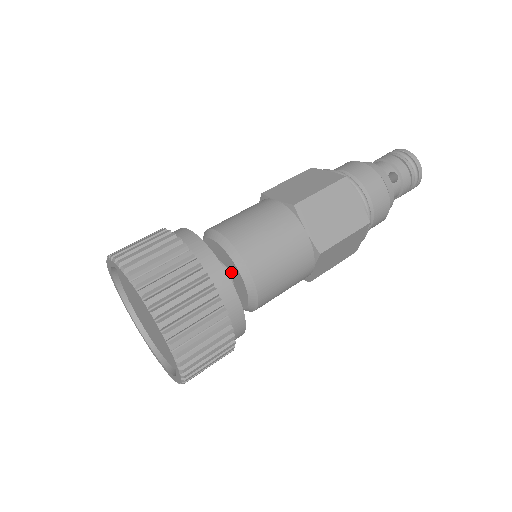
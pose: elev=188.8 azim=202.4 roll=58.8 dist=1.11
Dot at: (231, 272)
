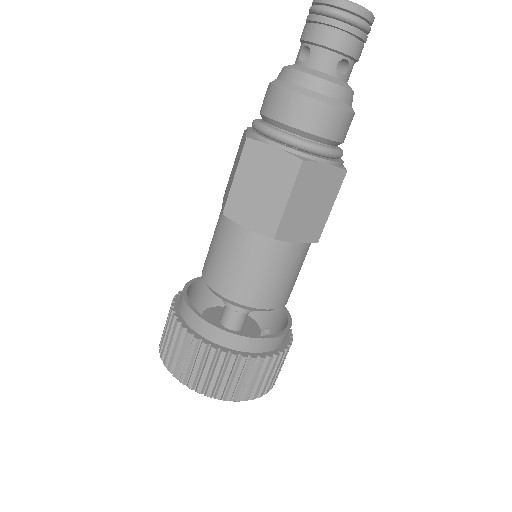
Dot at: occluded
